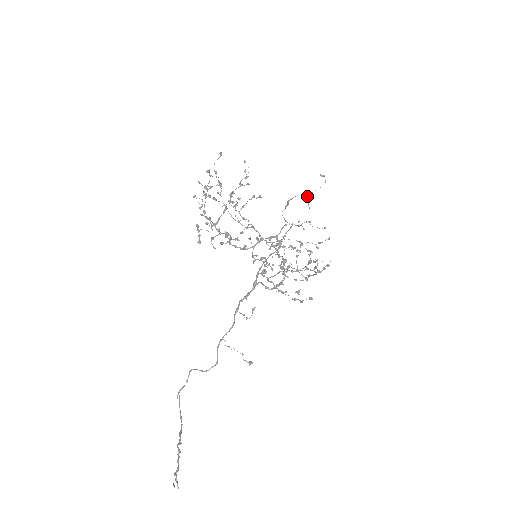
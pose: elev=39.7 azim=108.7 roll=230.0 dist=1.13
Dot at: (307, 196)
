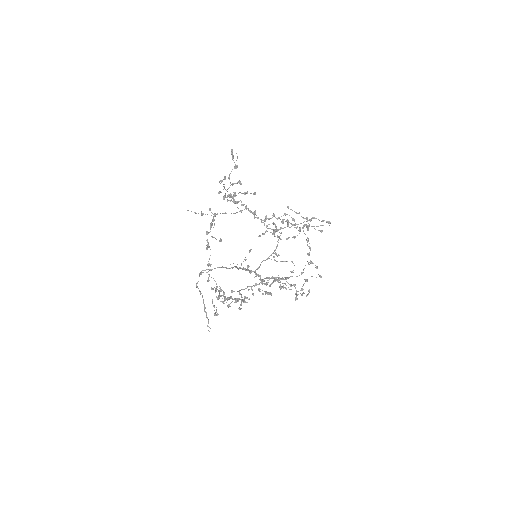
Dot at: (309, 226)
